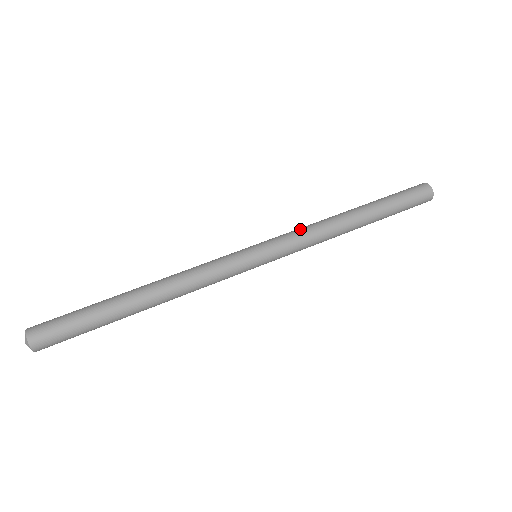
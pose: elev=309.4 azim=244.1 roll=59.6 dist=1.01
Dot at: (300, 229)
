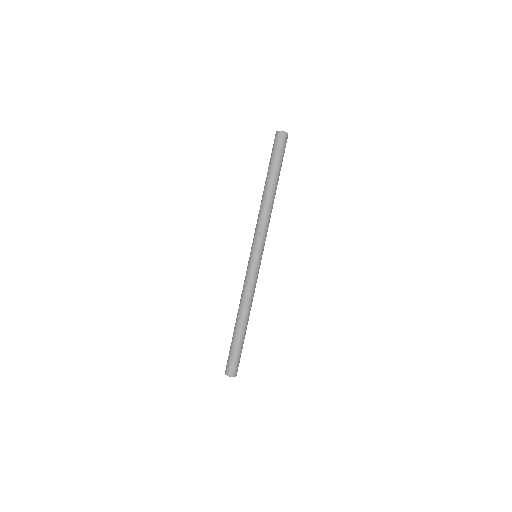
Dot at: (265, 227)
